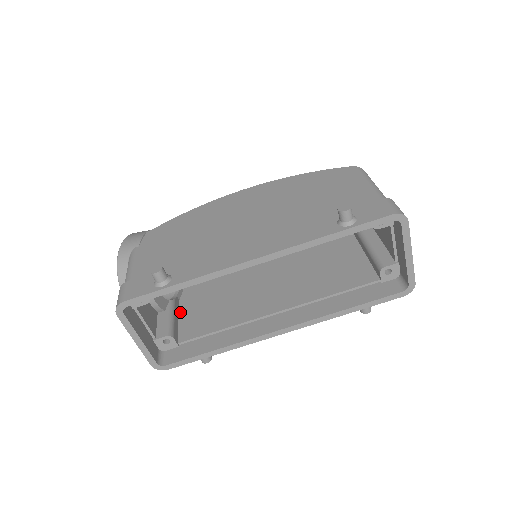
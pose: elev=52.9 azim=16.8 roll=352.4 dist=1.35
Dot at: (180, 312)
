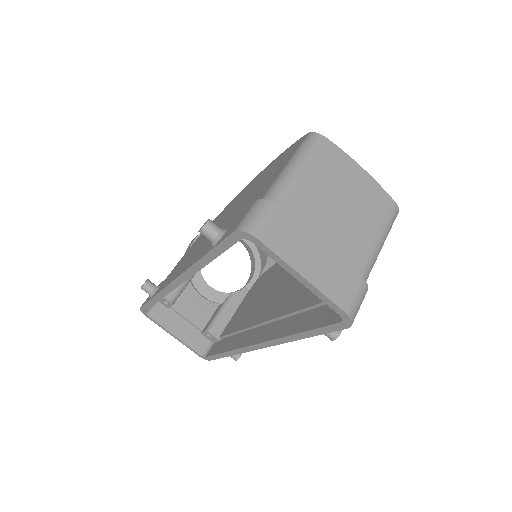
Dot at: (240, 304)
